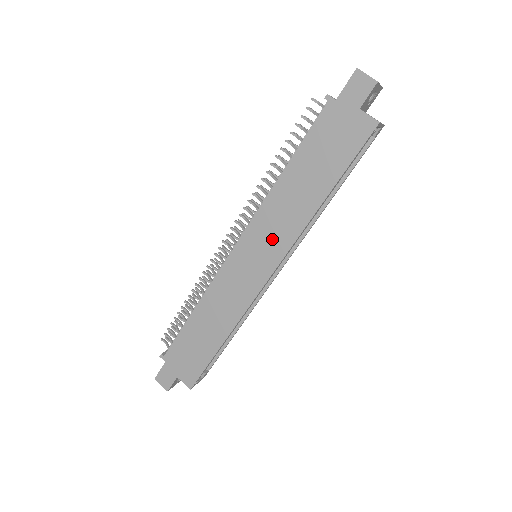
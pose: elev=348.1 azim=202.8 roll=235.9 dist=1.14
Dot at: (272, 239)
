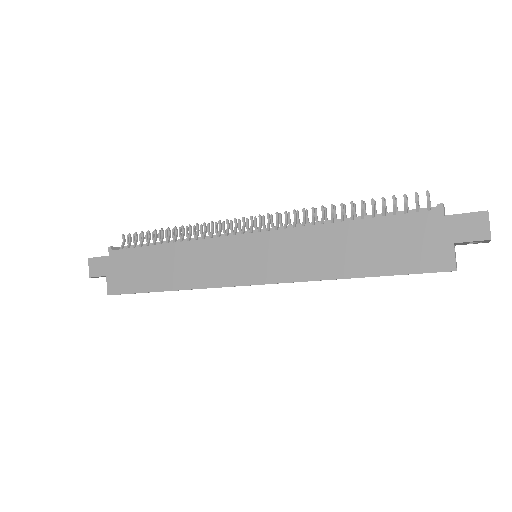
Dot at: (281, 260)
